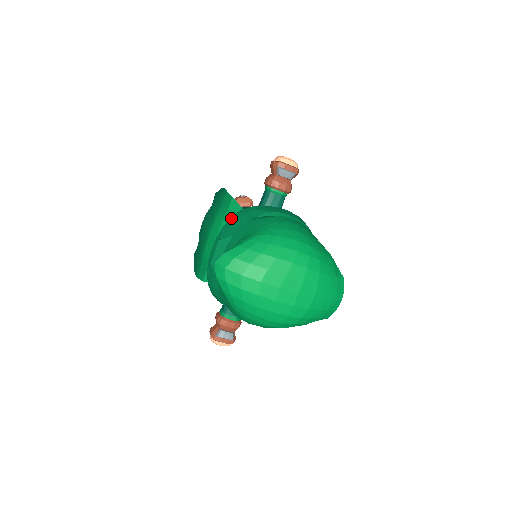
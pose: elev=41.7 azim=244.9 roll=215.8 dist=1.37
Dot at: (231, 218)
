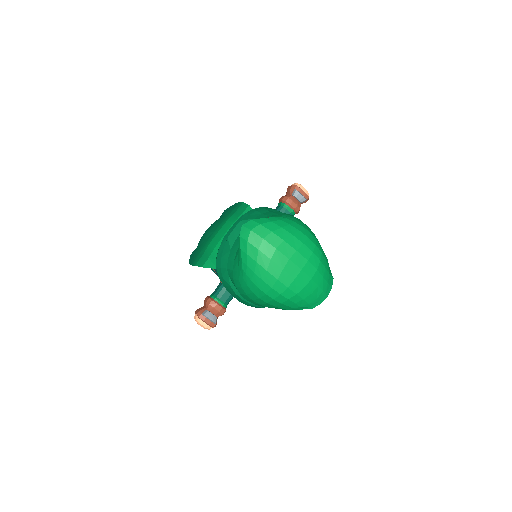
Dot at: (253, 209)
